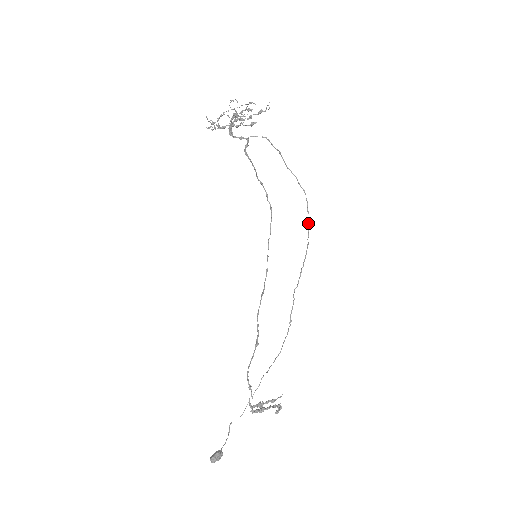
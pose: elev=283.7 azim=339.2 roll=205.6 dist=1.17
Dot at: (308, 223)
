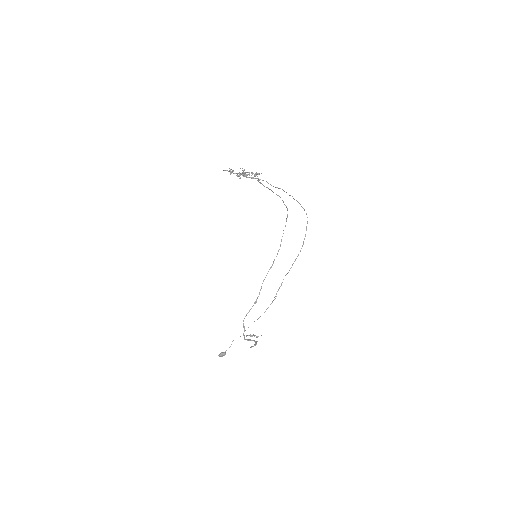
Dot at: occluded
